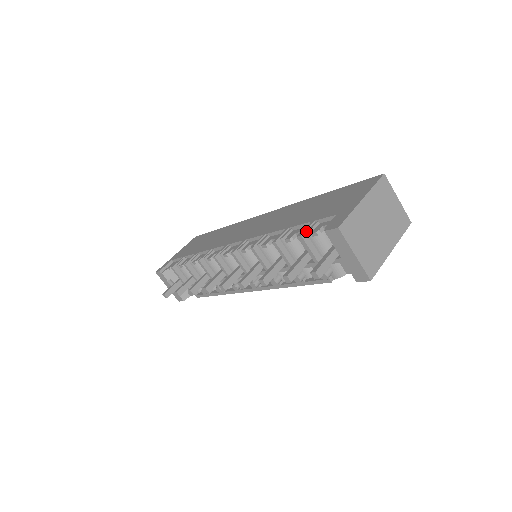
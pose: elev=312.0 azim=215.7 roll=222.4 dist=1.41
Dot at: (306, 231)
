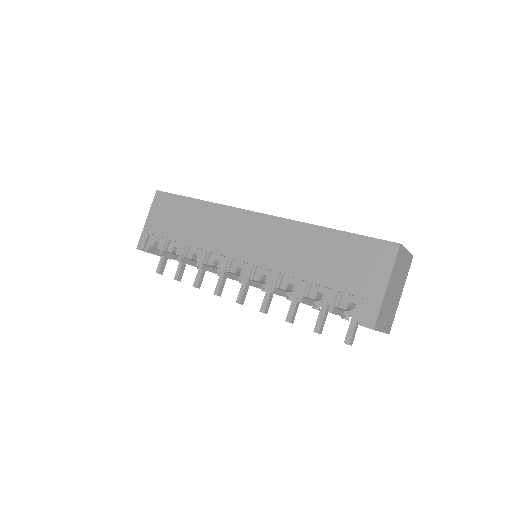
Dot at: (334, 306)
